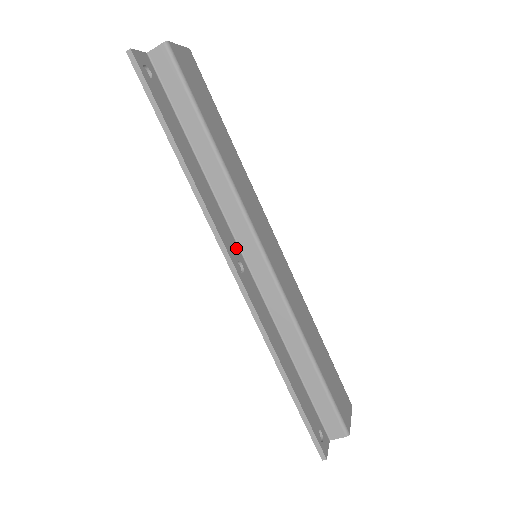
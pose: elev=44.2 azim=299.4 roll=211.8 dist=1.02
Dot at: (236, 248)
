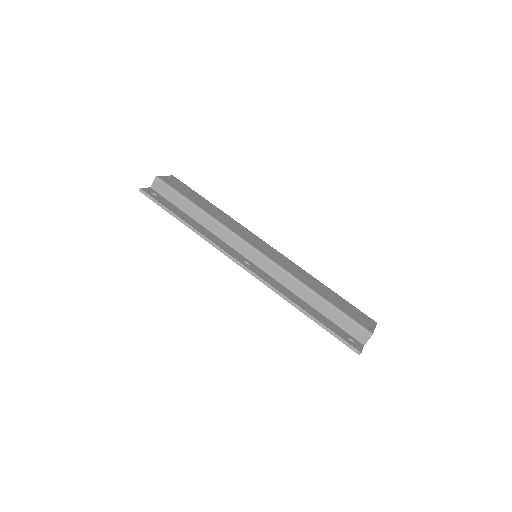
Dot at: (241, 256)
